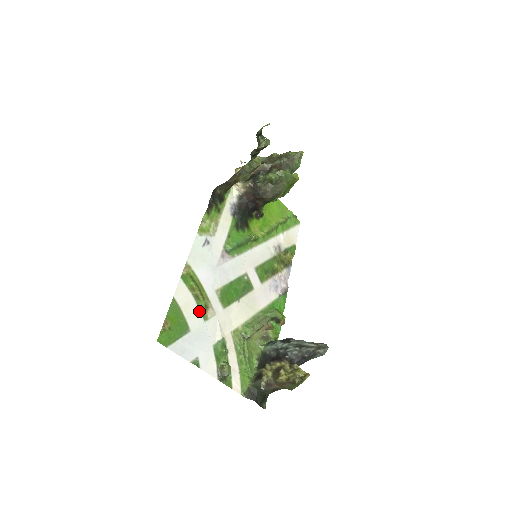
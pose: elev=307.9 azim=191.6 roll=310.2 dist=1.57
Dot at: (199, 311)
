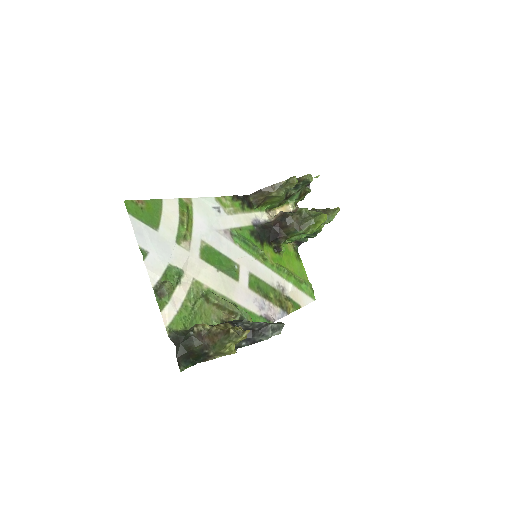
Dot at: (176, 232)
